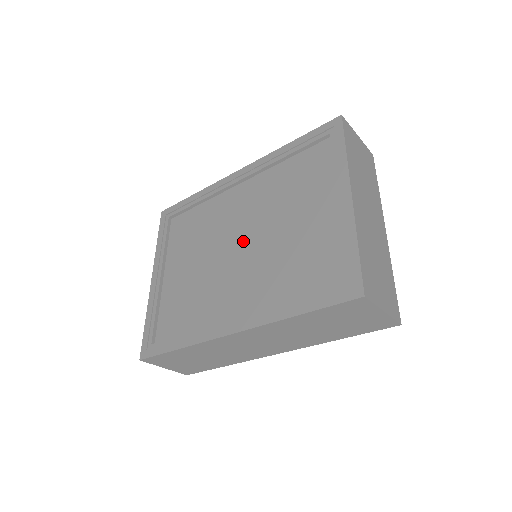
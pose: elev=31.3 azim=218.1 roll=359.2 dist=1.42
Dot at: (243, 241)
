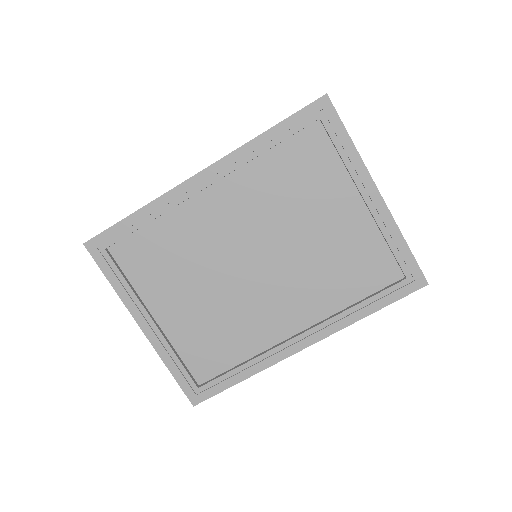
Dot at: (258, 258)
